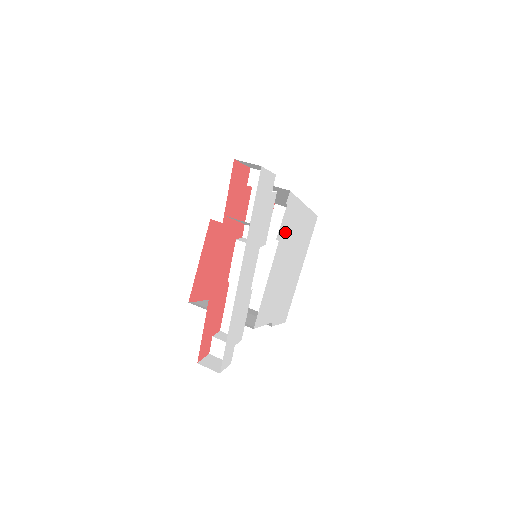
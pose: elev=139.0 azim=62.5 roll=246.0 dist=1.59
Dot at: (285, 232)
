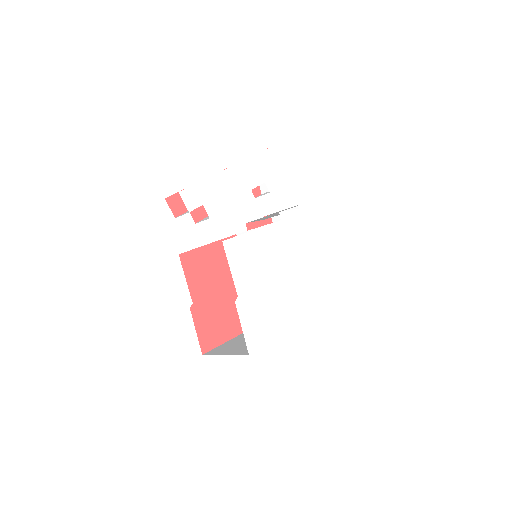
Dot at: (289, 229)
